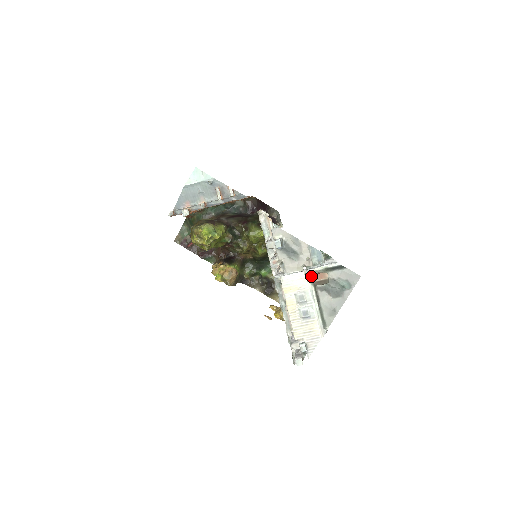
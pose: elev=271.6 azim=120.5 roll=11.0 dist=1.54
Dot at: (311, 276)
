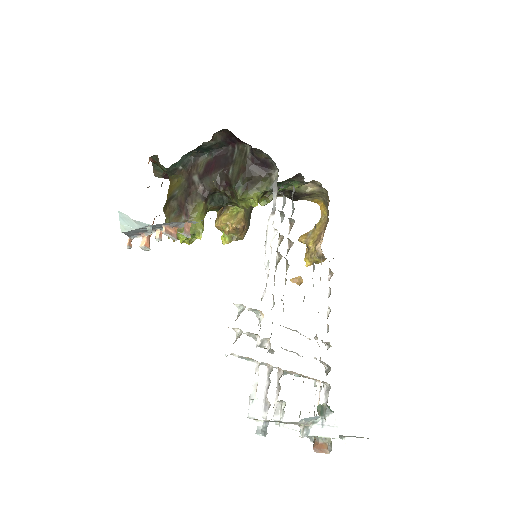
Dot at: (311, 436)
